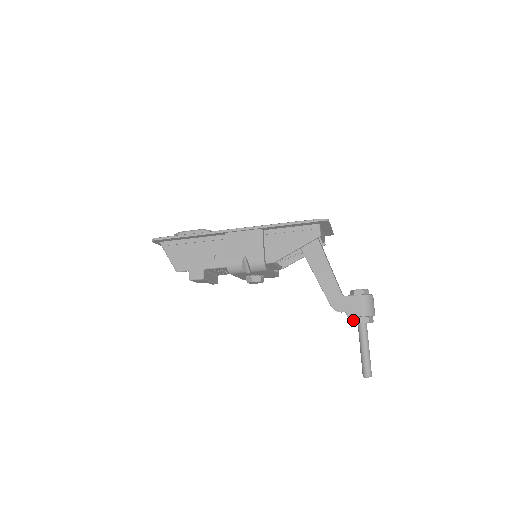
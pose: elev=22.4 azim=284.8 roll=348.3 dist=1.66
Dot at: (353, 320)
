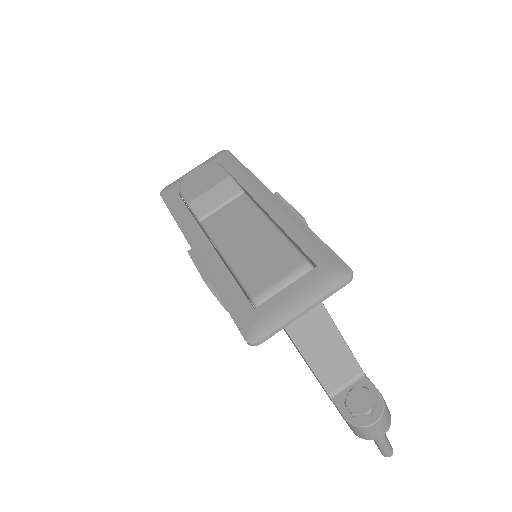
Dot at: occluded
